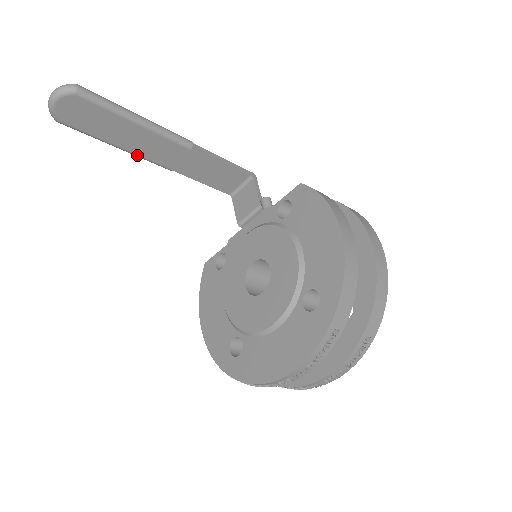
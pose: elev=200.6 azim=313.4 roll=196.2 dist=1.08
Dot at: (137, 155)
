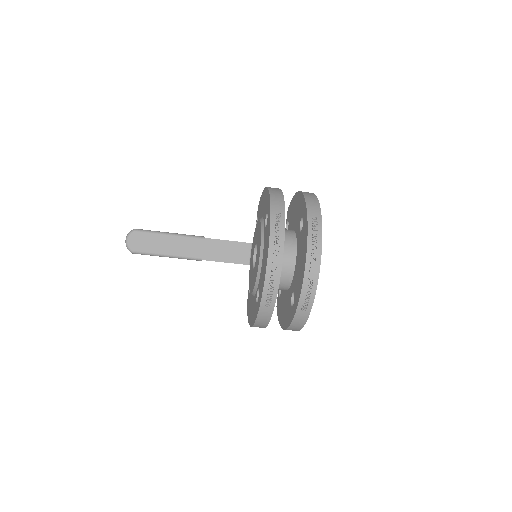
Dot at: (178, 256)
